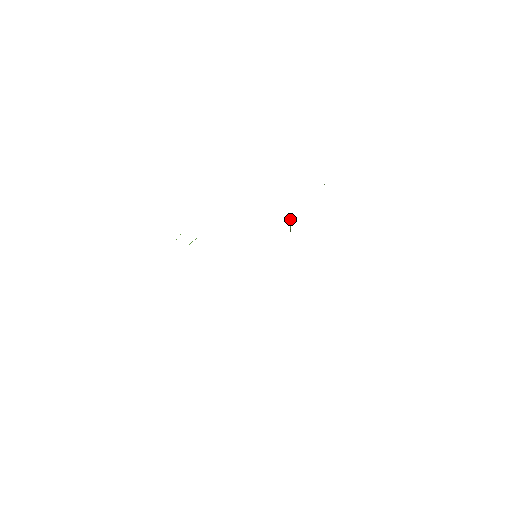
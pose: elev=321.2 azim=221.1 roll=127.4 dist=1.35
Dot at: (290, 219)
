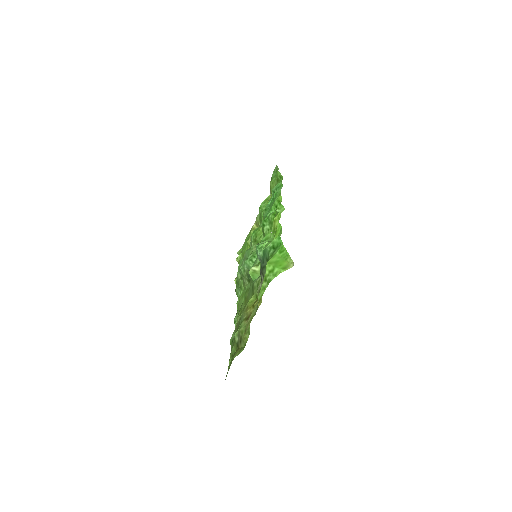
Dot at: occluded
